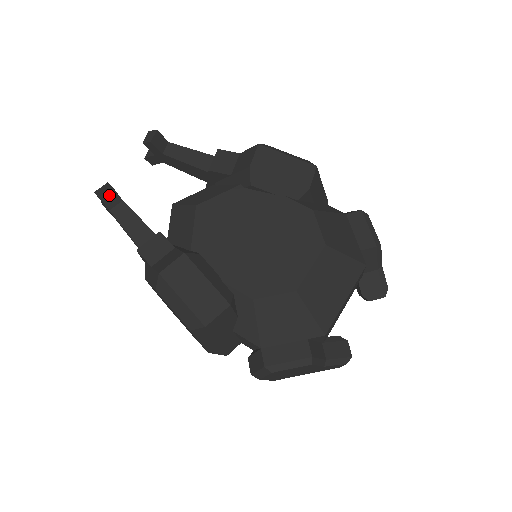
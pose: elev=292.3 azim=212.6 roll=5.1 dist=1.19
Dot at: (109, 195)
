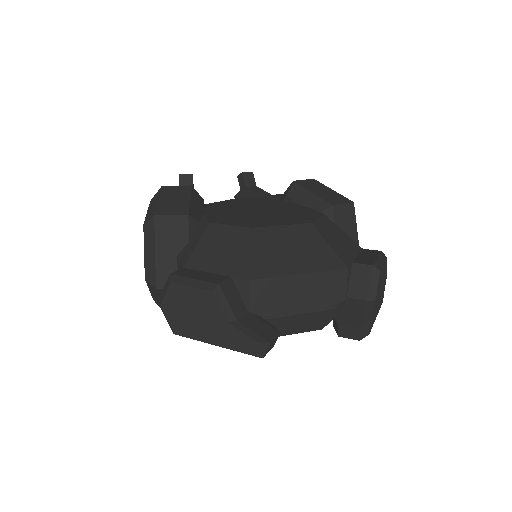
Dot at: (186, 179)
